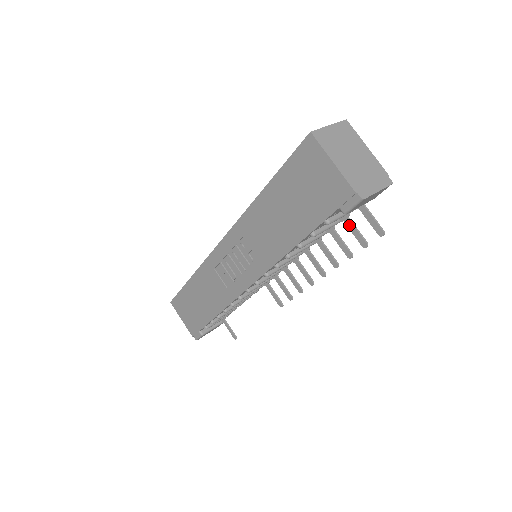
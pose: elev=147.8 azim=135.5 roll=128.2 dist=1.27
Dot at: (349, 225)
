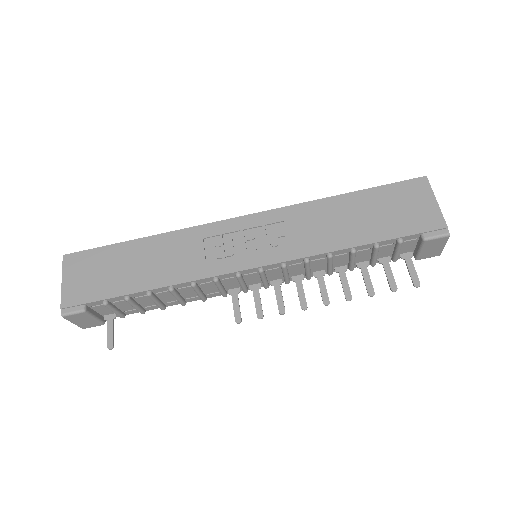
Dot at: (387, 268)
